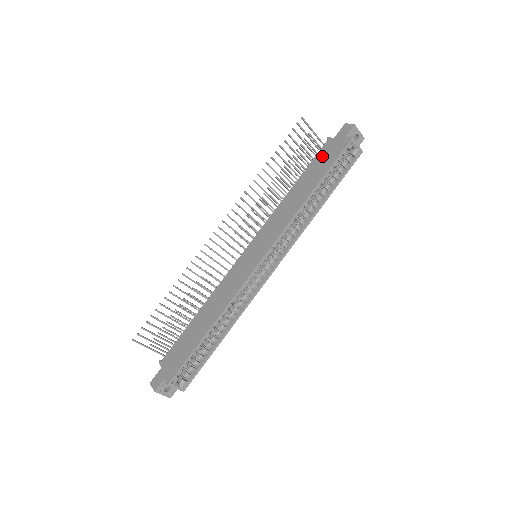
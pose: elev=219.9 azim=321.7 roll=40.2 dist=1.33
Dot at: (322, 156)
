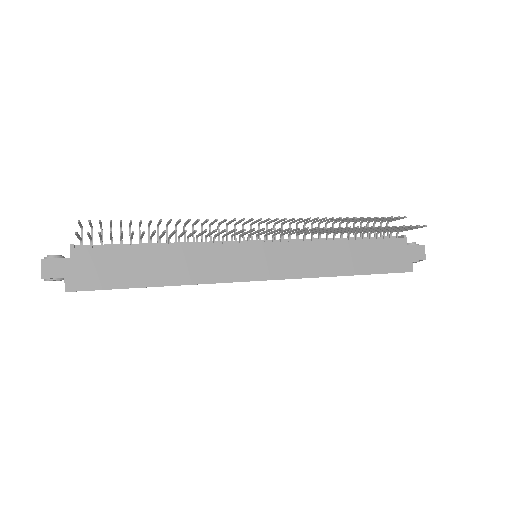
Dot at: (386, 249)
